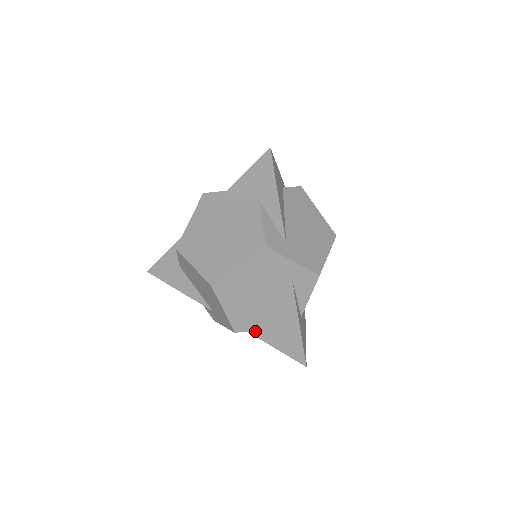
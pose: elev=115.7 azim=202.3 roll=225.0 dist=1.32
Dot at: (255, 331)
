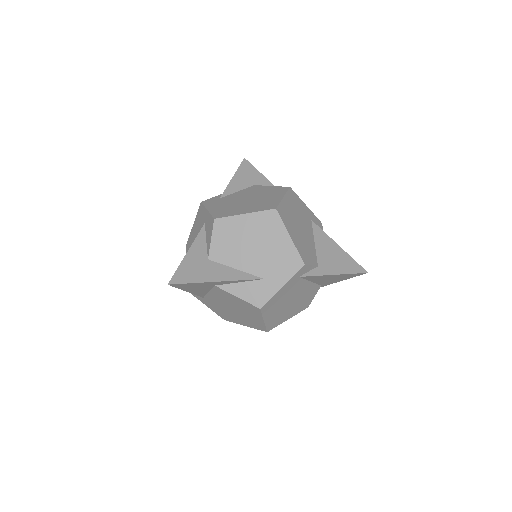
Dot at: (312, 271)
